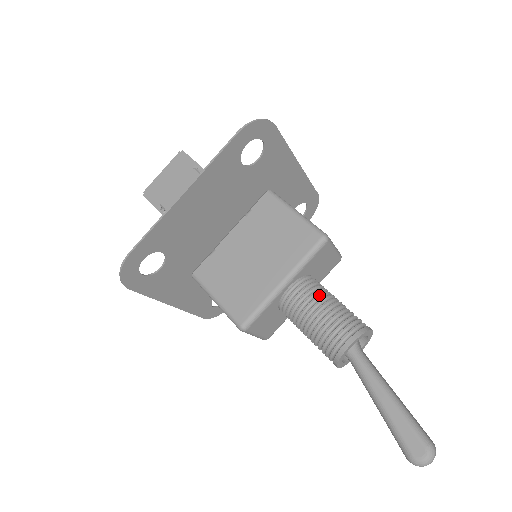
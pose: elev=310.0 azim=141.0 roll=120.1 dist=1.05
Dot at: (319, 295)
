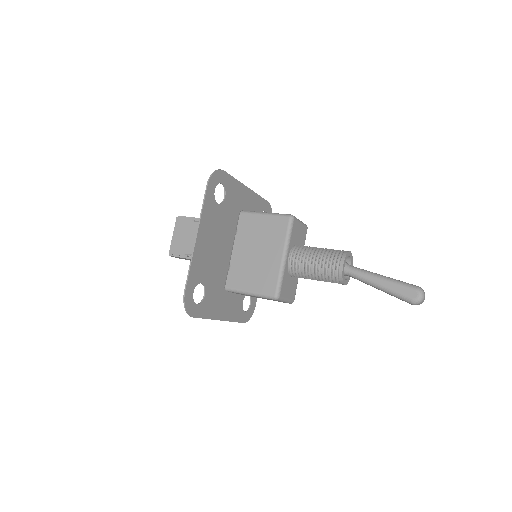
Dot at: (308, 251)
